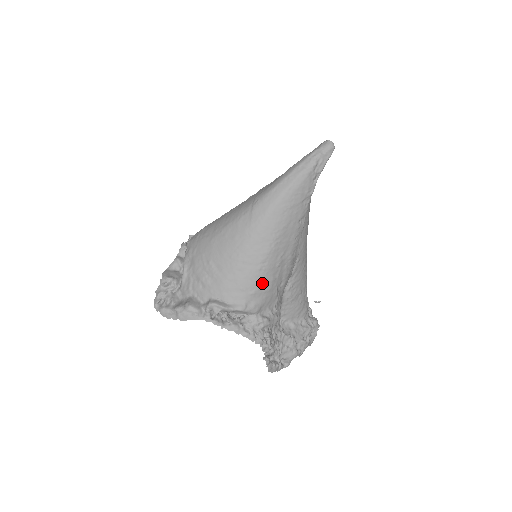
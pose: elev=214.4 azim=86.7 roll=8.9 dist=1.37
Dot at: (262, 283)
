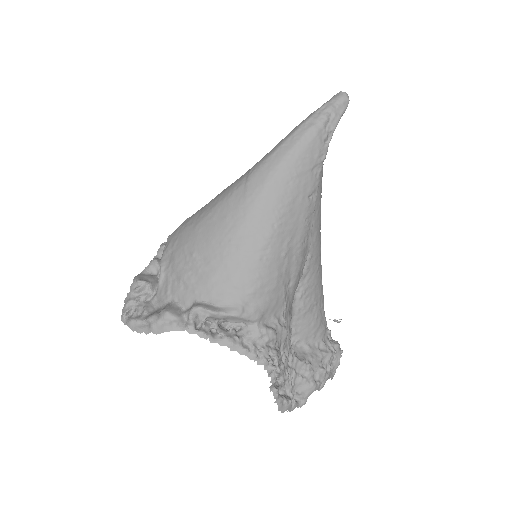
Dot at: (264, 278)
